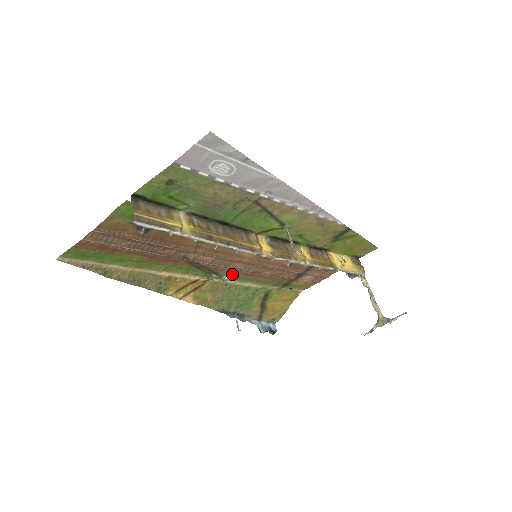
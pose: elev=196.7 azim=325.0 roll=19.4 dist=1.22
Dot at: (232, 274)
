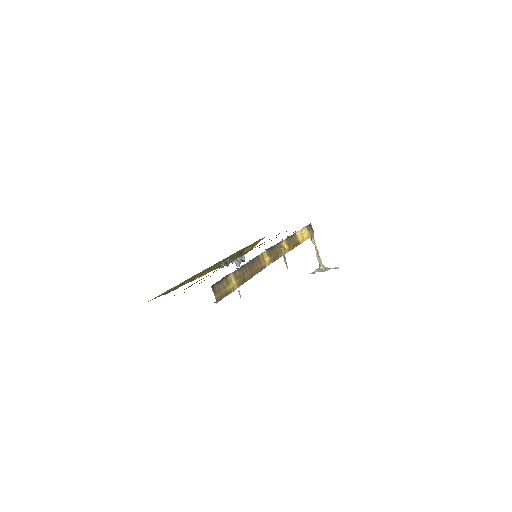
Dot at: occluded
